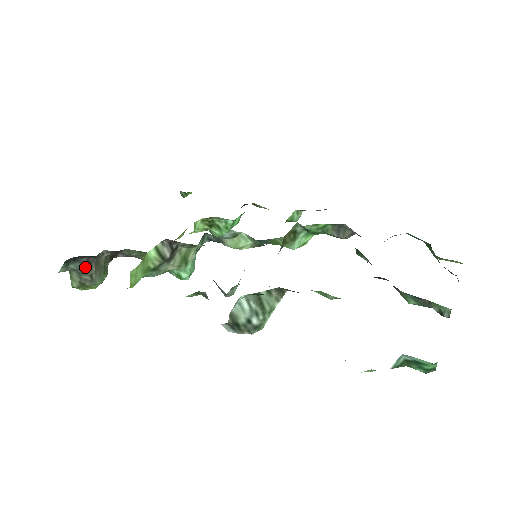
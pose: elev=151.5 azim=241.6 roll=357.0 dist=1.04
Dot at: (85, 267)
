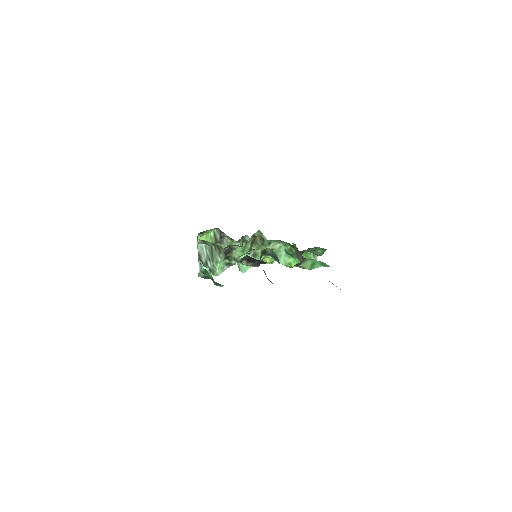
Dot at: occluded
